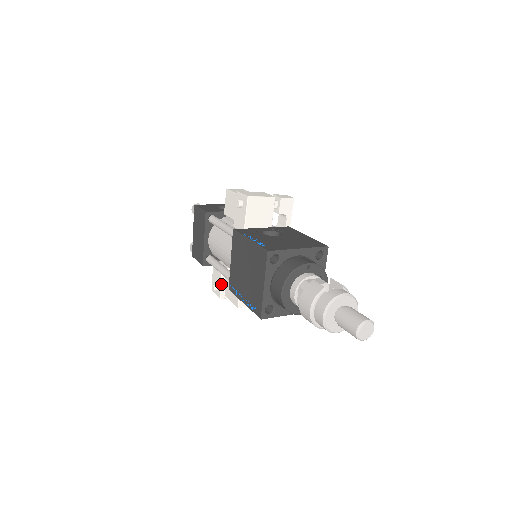
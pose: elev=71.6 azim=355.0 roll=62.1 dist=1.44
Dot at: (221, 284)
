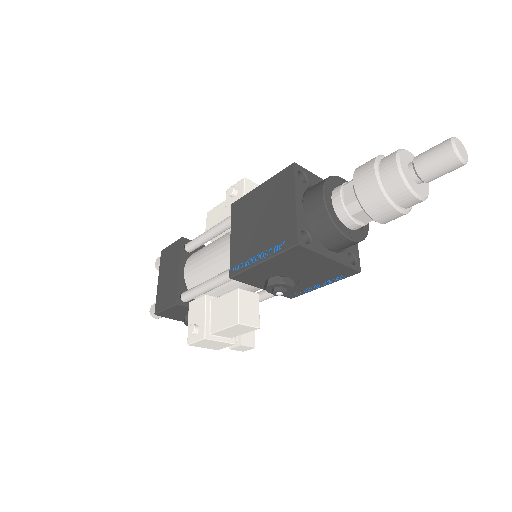
Dot at: (205, 316)
